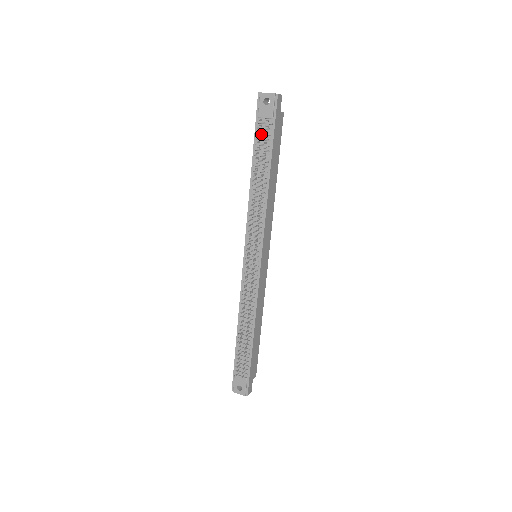
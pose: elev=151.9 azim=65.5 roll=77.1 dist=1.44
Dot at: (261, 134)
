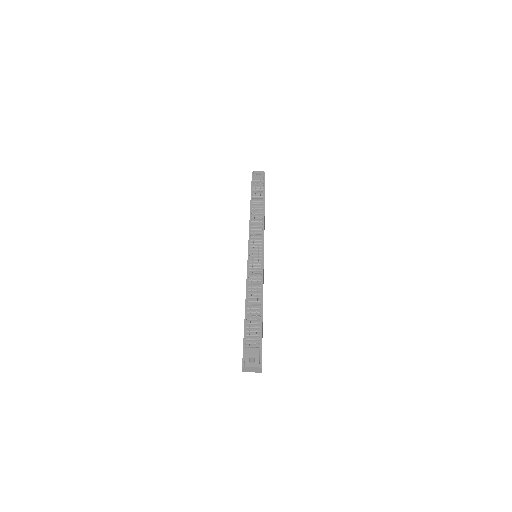
Dot at: (256, 187)
